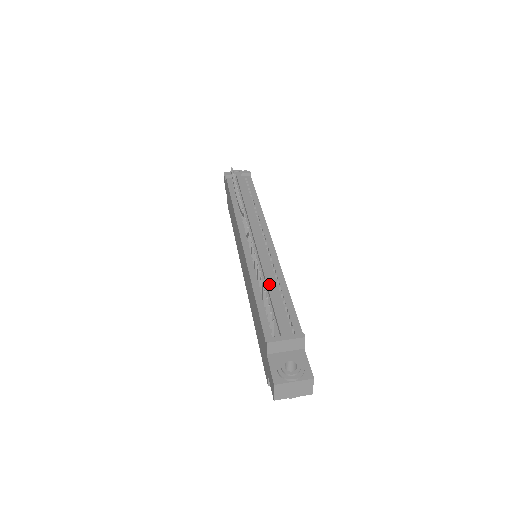
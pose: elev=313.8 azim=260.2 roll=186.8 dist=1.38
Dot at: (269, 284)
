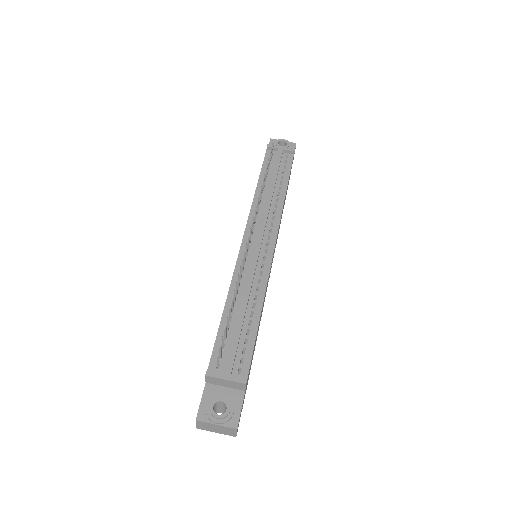
Dot at: (242, 305)
